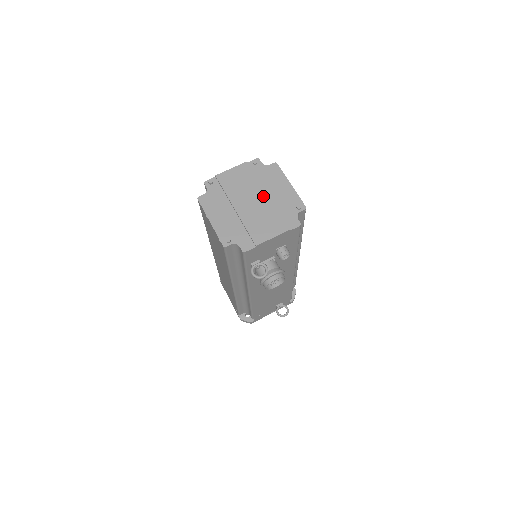
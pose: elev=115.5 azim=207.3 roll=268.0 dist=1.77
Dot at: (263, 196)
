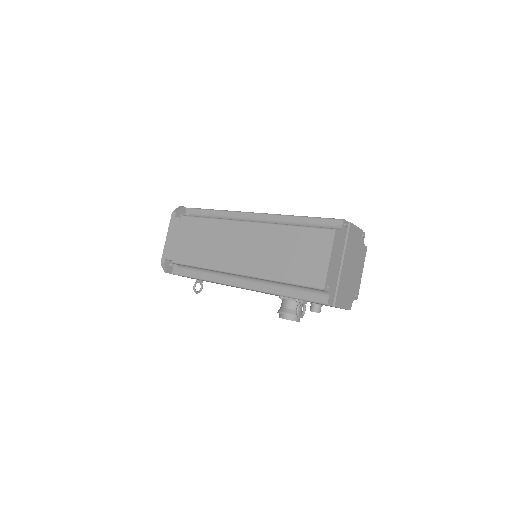
Dot at: (354, 269)
